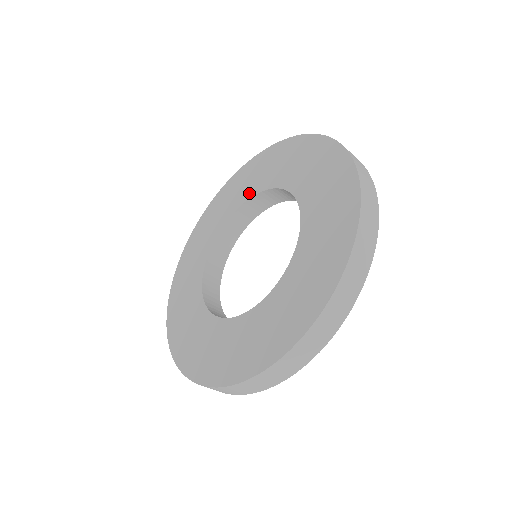
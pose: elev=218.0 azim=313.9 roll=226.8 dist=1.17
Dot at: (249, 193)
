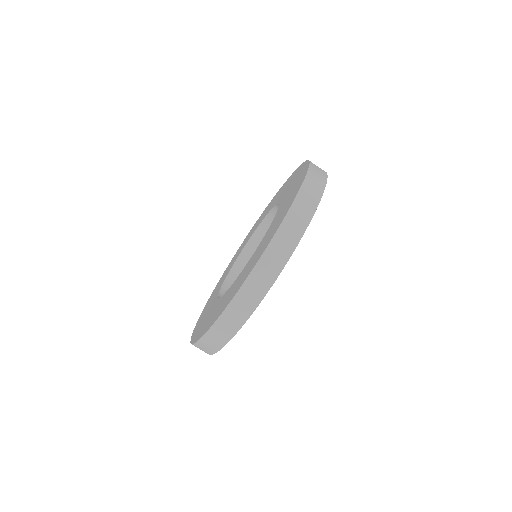
Dot at: (222, 283)
